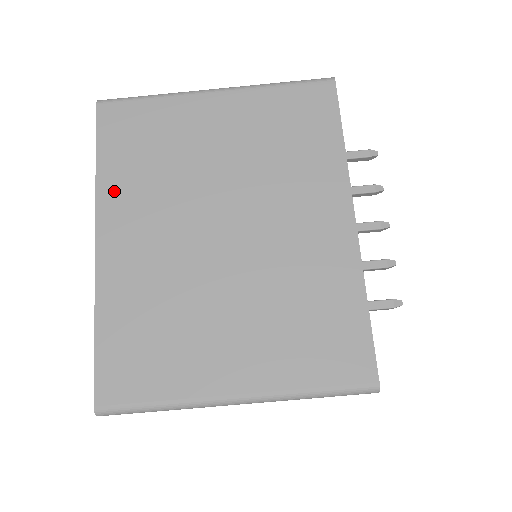
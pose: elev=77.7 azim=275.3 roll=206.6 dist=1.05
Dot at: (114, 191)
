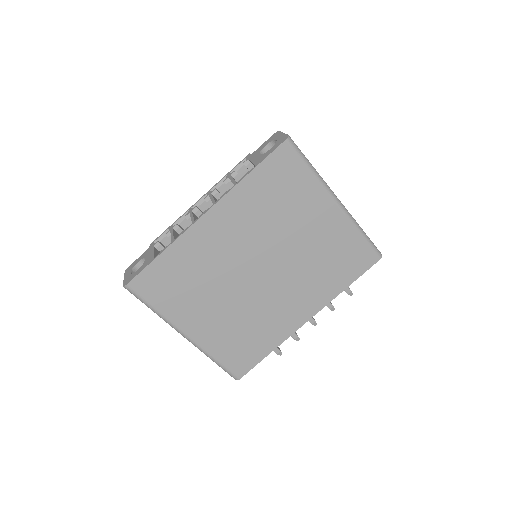
Dot at: (240, 199)
